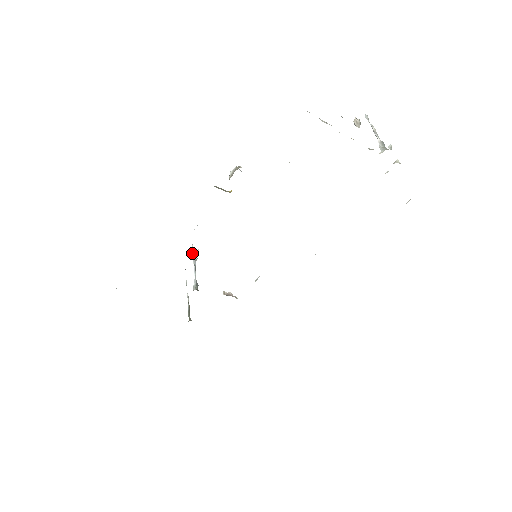
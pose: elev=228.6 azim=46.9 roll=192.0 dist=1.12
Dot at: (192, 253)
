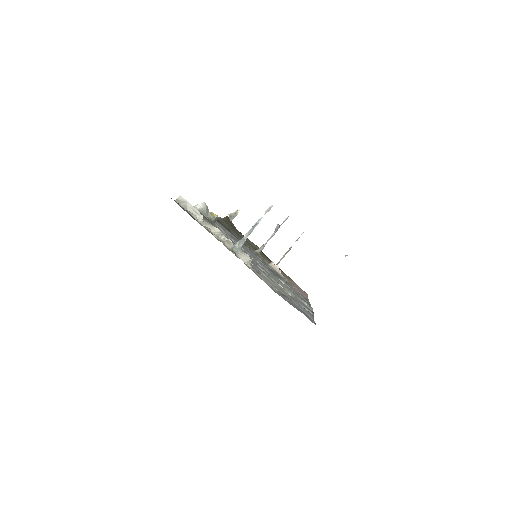
Dot at: (281, 224)
